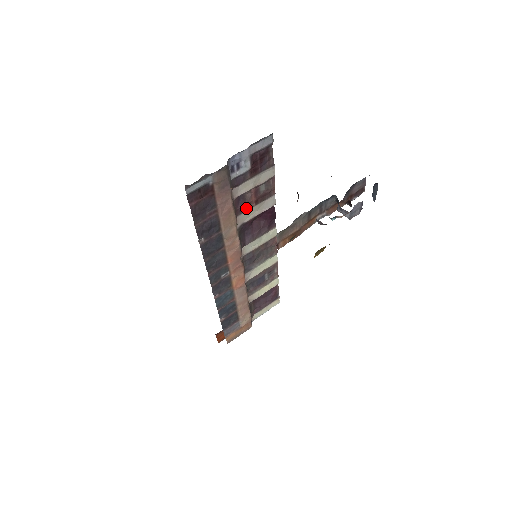
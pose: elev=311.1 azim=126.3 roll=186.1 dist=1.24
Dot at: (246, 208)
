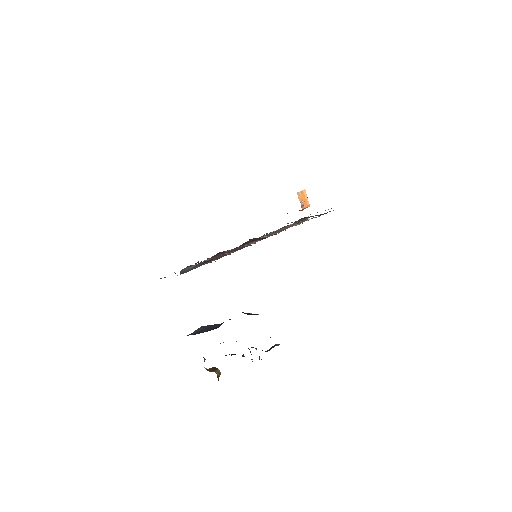
Dot at: occluded
